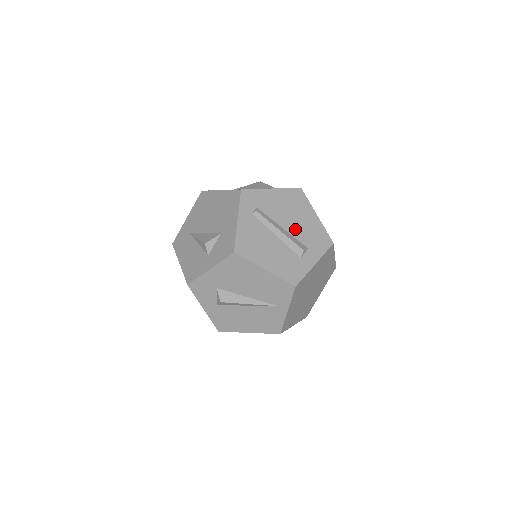
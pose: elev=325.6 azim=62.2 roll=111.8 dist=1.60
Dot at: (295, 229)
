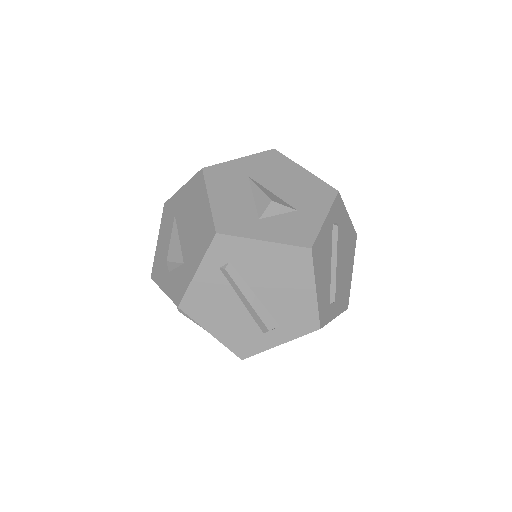
Dot at: (273, 300)
